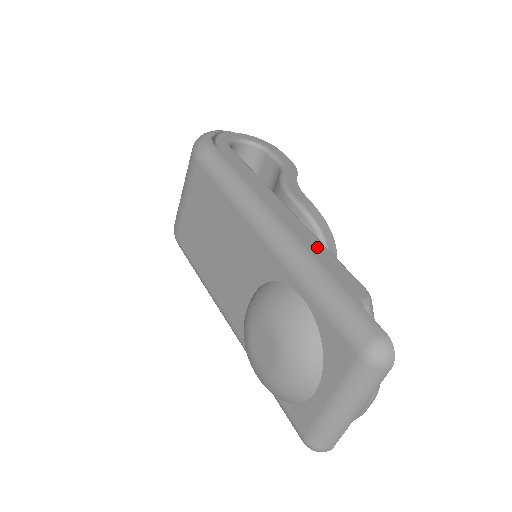
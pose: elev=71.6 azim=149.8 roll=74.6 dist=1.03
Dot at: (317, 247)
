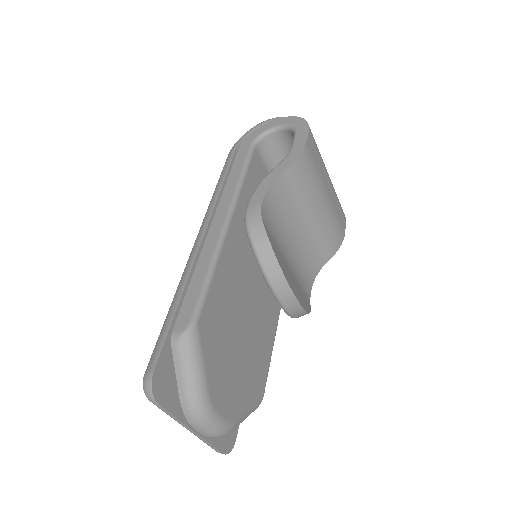
Dot at: (199, 270)
